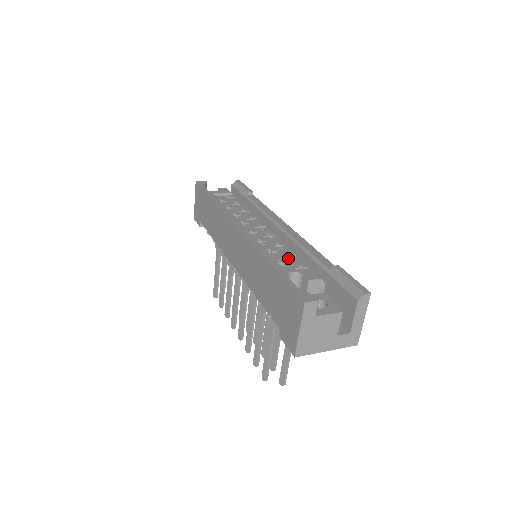
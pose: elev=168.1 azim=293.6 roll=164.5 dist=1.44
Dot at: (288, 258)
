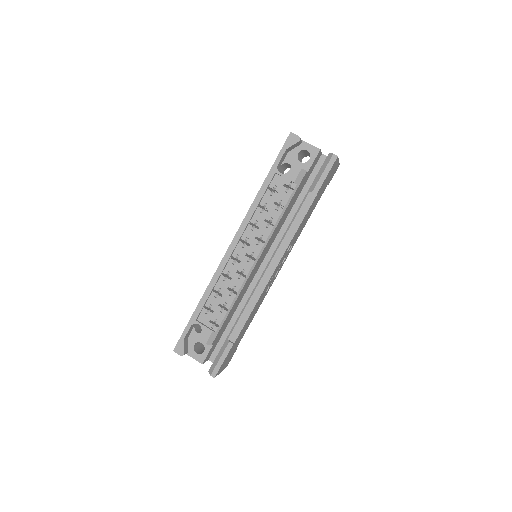
Dot at: (219, 308)
